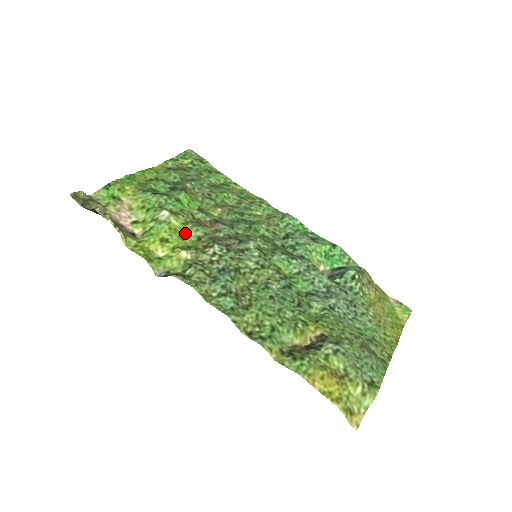
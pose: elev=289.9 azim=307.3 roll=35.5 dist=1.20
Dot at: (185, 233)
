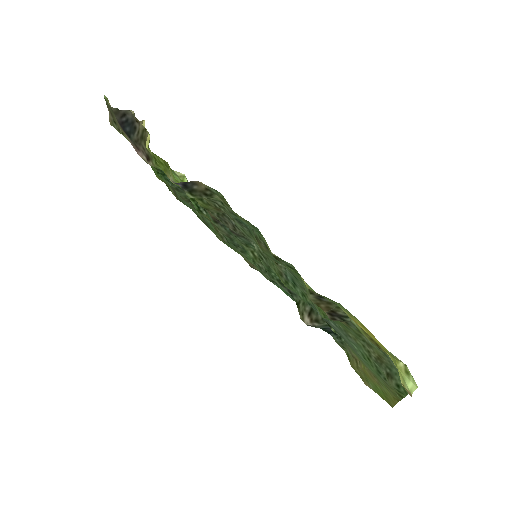
Dot at: occluded
